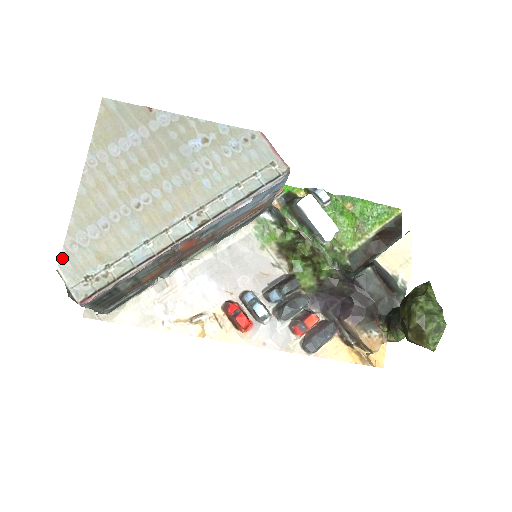
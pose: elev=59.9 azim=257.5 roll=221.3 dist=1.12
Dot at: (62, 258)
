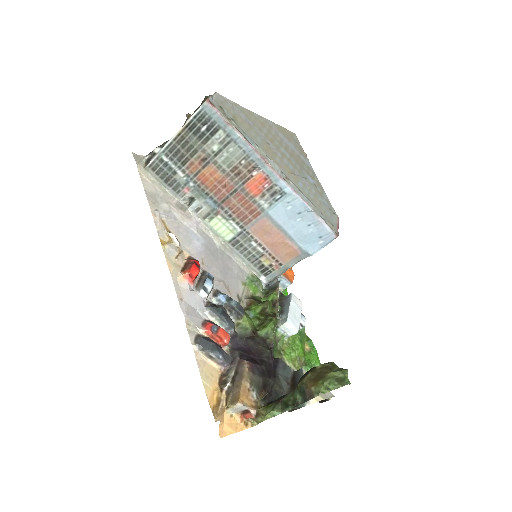
Dot at: (223, 97)
